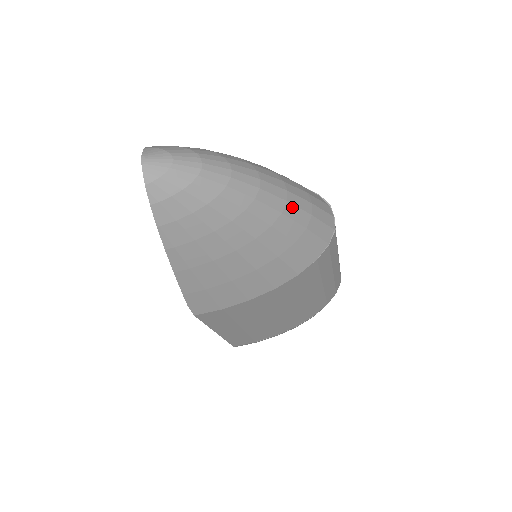
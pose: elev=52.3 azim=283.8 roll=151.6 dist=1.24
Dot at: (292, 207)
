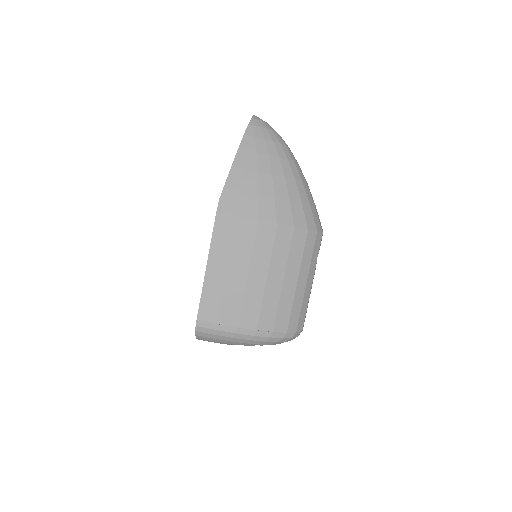
Dot at: (307, 188)
